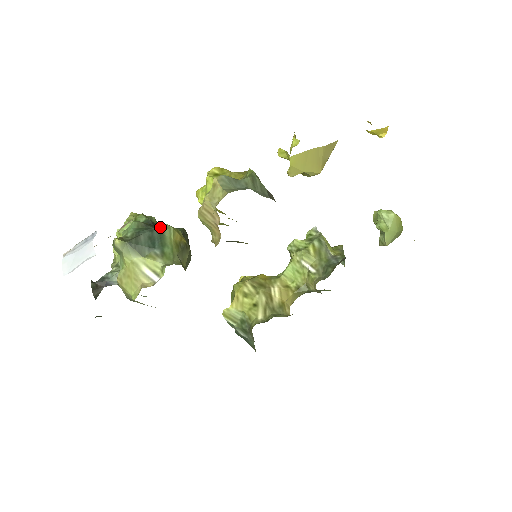
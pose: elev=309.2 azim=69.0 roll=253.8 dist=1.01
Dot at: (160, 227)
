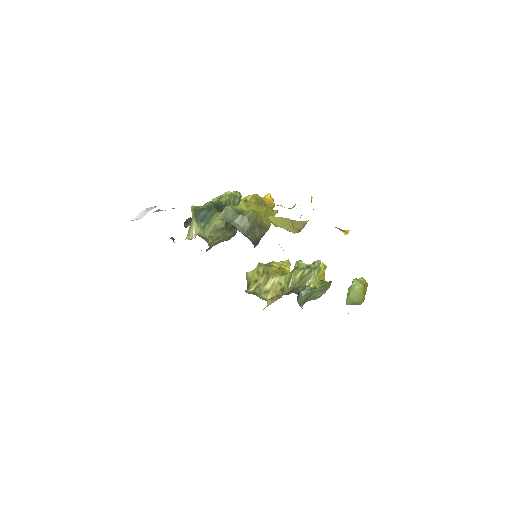
Dot at: (214, 212)
